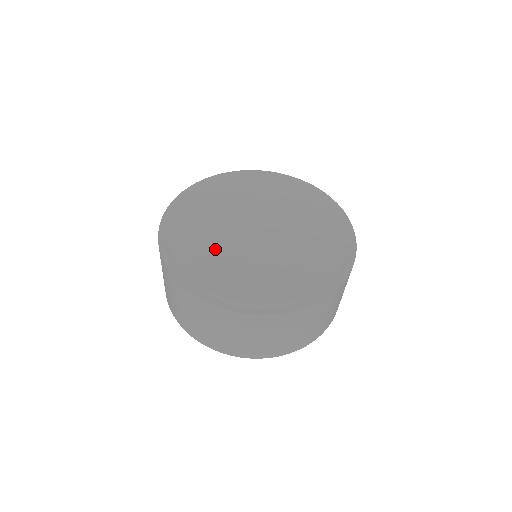
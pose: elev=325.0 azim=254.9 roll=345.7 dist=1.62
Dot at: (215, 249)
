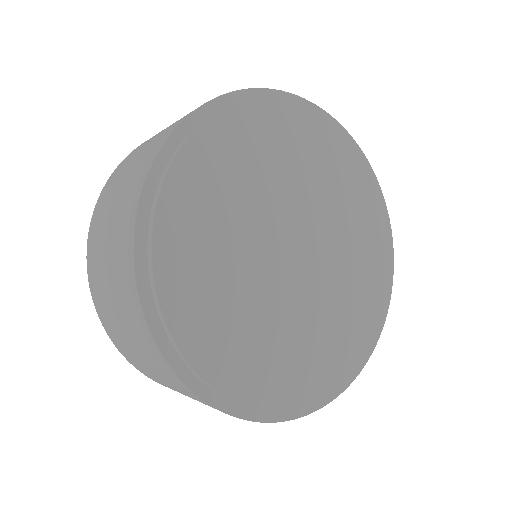
Dot at: (258, 327)
